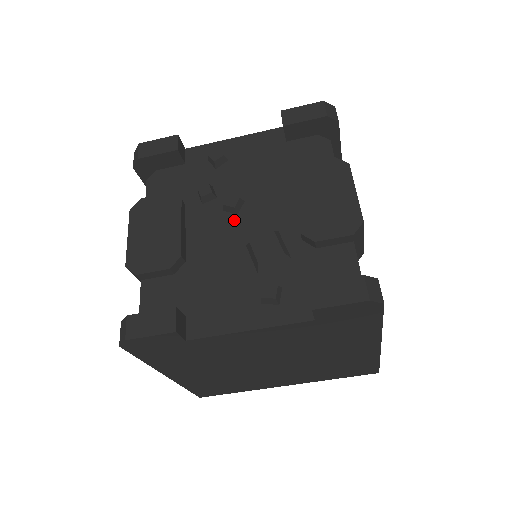
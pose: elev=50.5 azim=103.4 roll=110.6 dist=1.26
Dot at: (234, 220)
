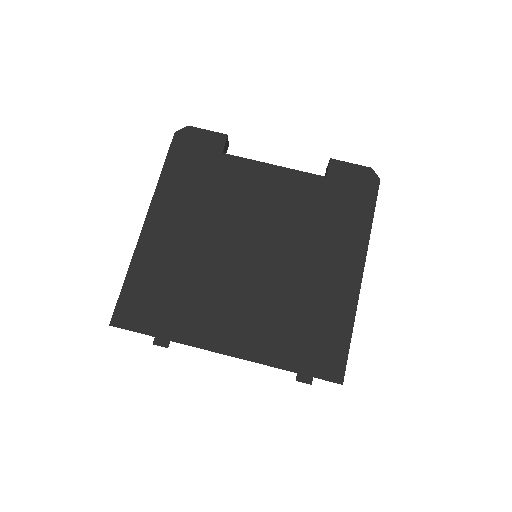
Dot at: occluded
